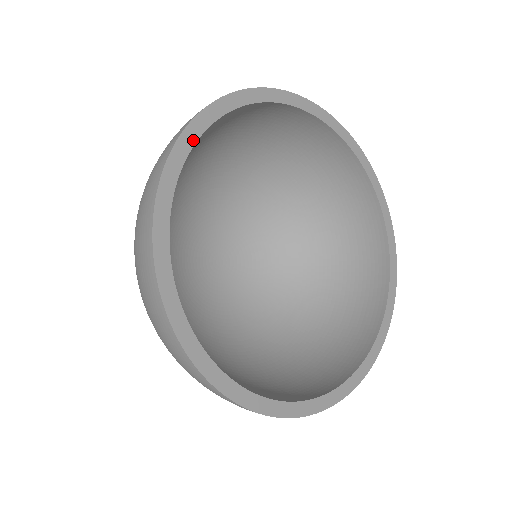
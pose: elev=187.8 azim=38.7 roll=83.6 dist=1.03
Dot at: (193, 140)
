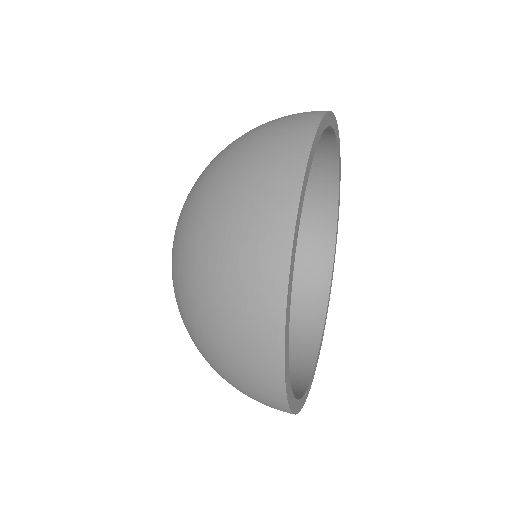
Dot at: (326, 124)
